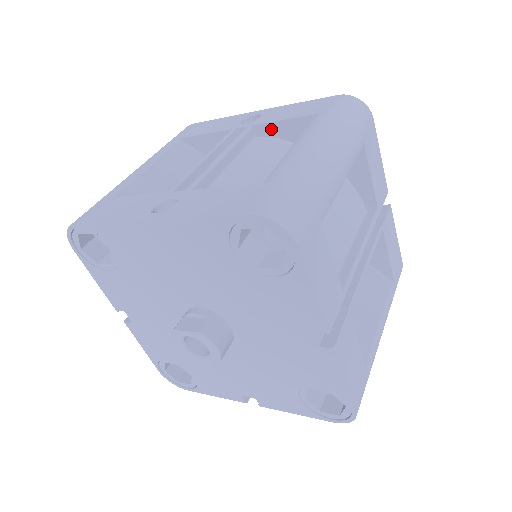
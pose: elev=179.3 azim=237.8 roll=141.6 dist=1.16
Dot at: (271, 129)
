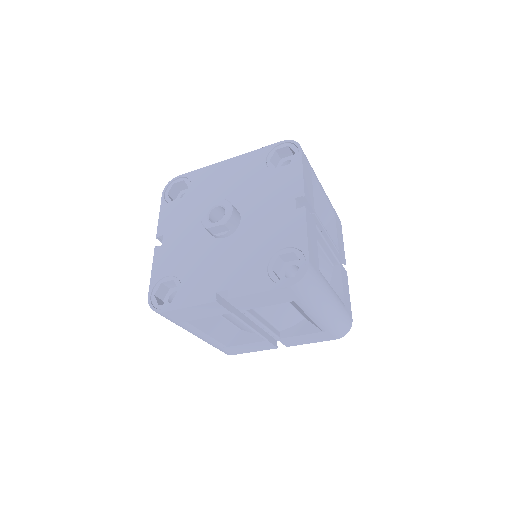
Dot at: occluded
